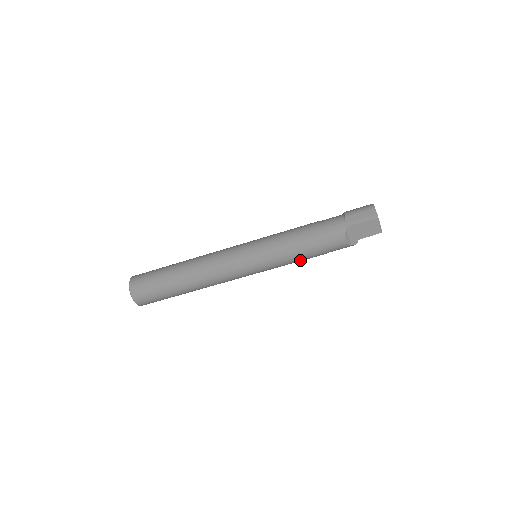
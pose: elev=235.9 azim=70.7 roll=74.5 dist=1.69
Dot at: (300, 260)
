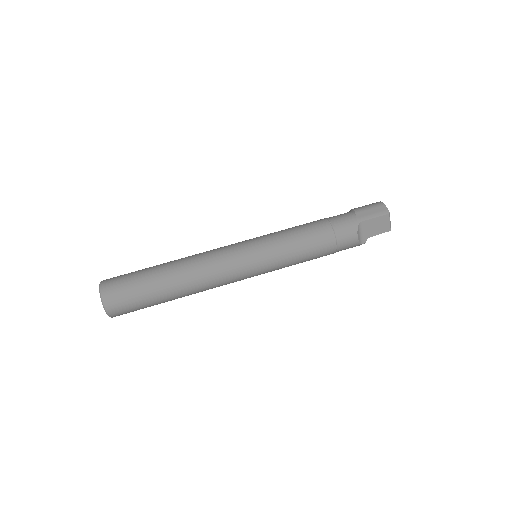
Dot at: (307, 260)
